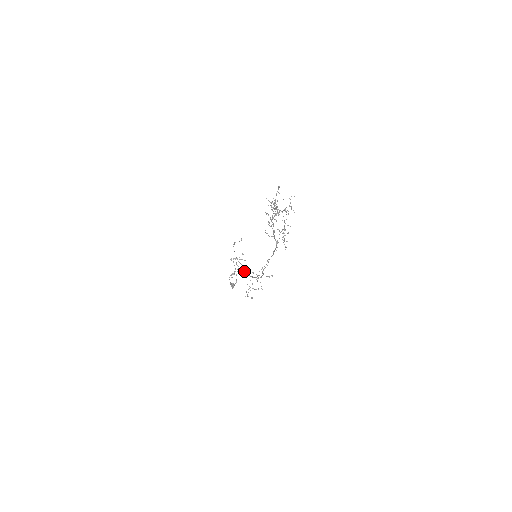
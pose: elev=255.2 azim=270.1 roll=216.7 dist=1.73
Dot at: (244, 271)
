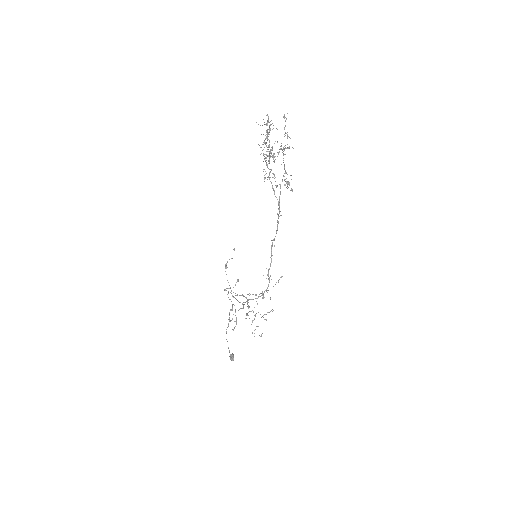
Dot at: (244, 302)
